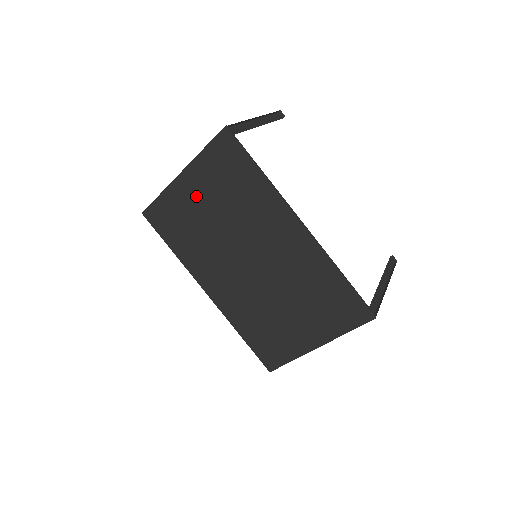
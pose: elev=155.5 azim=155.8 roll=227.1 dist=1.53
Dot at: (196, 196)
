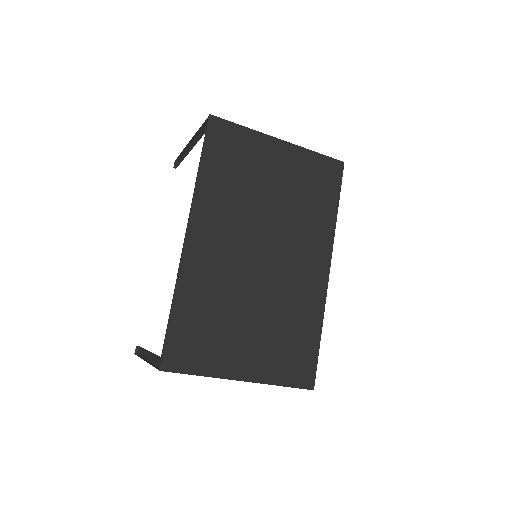
Dot at: (276, 166)
